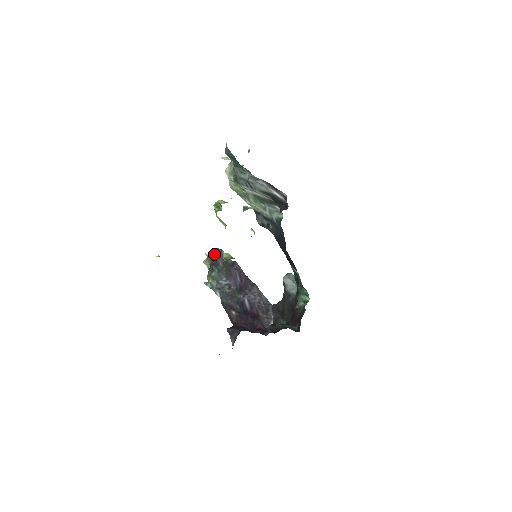
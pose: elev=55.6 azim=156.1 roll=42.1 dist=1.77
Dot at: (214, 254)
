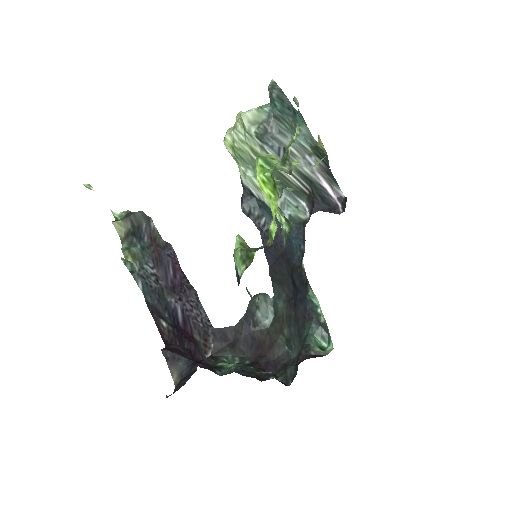
Dot at: (138, 219)
